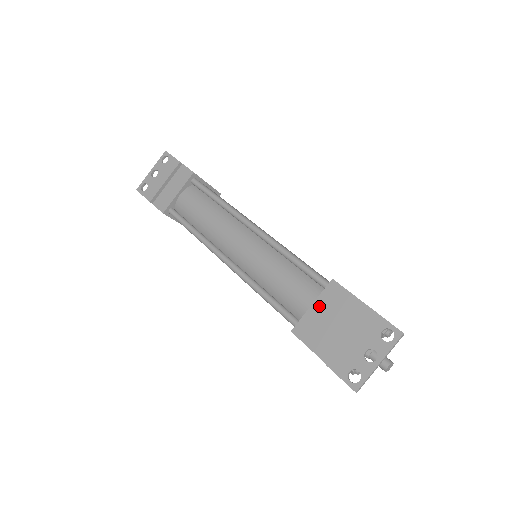
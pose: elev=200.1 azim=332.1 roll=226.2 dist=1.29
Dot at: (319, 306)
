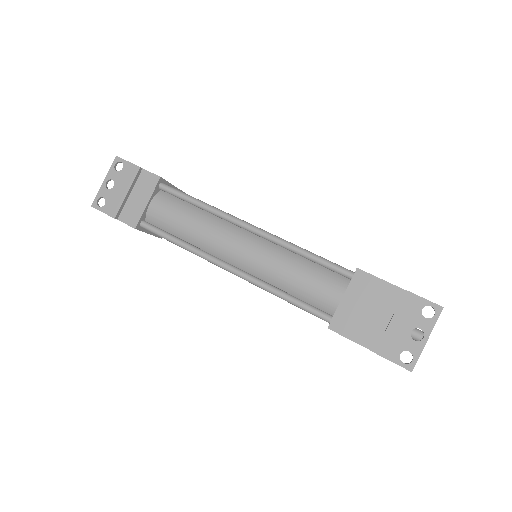
Dot at: (350, 297)
